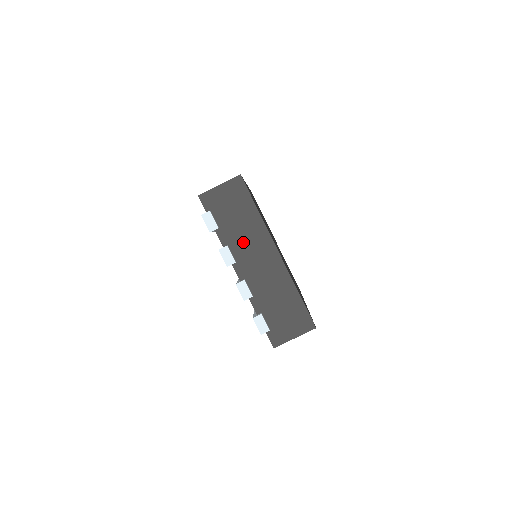
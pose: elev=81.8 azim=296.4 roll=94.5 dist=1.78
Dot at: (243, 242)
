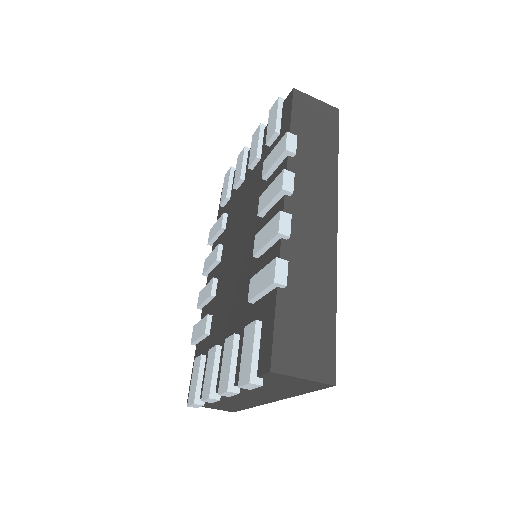
Dot at: (257, 391)
